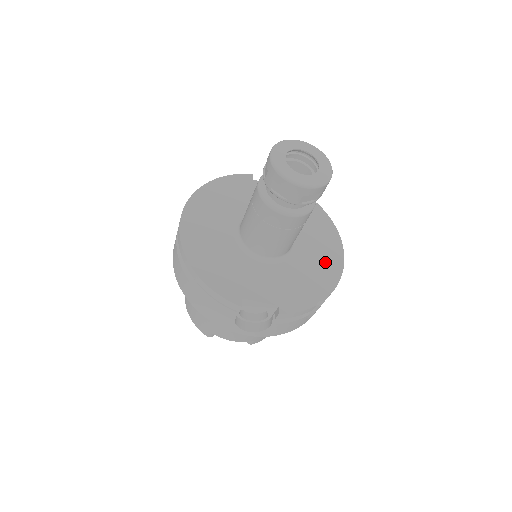
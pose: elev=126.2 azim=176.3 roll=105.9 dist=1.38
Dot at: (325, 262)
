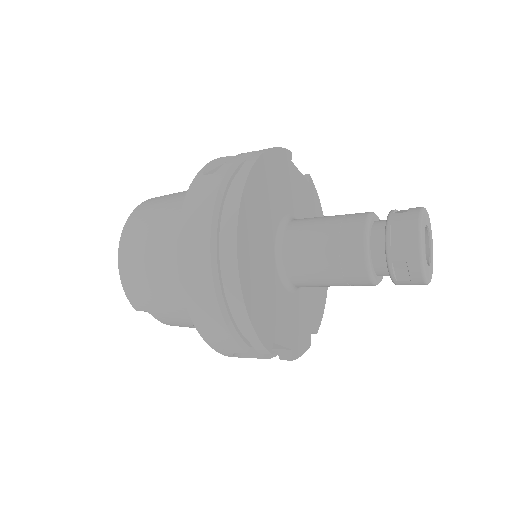
Dot at: (319, 291)
